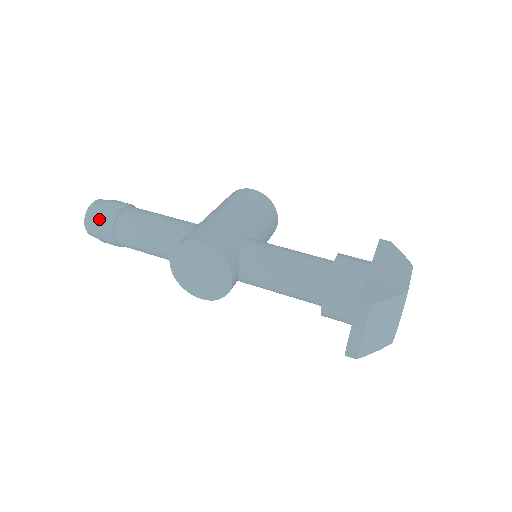
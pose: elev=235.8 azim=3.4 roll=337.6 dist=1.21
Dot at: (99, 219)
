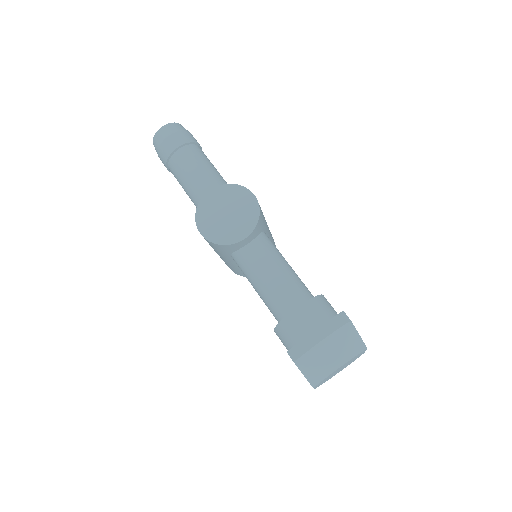
Dot at: (181, 132)
